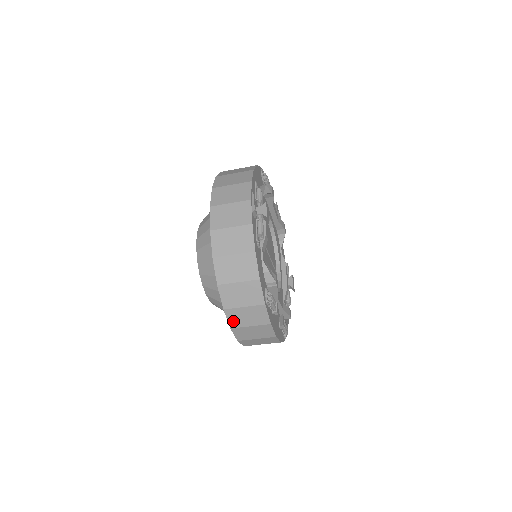
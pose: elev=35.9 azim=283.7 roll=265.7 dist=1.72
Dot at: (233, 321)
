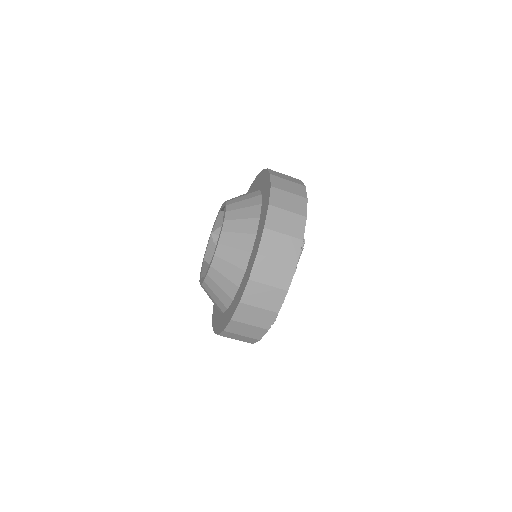
Dot at: (265, 246)
